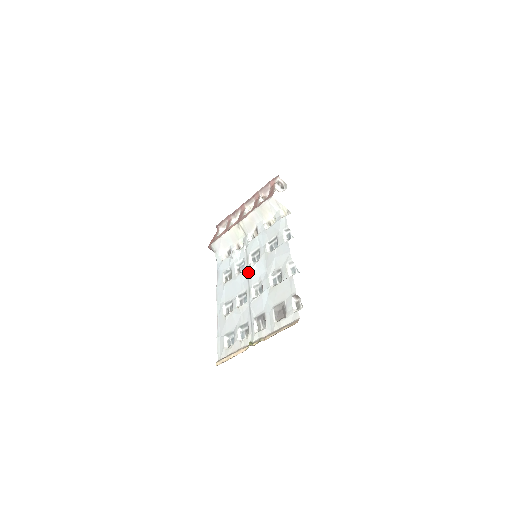
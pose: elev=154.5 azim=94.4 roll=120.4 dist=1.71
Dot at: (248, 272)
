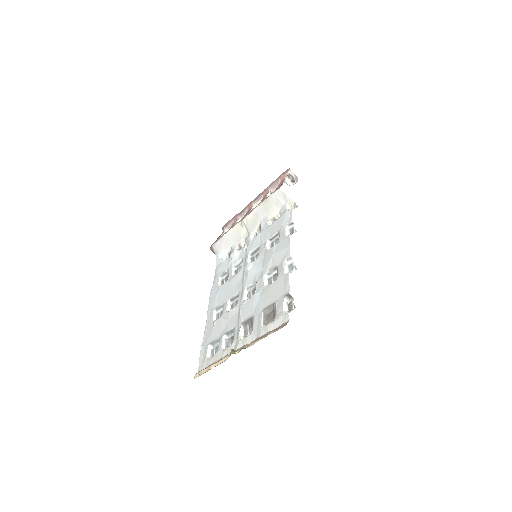
Dot at: (244, 272)
